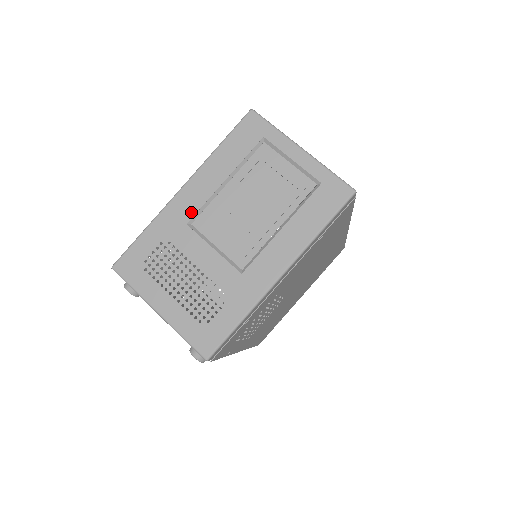
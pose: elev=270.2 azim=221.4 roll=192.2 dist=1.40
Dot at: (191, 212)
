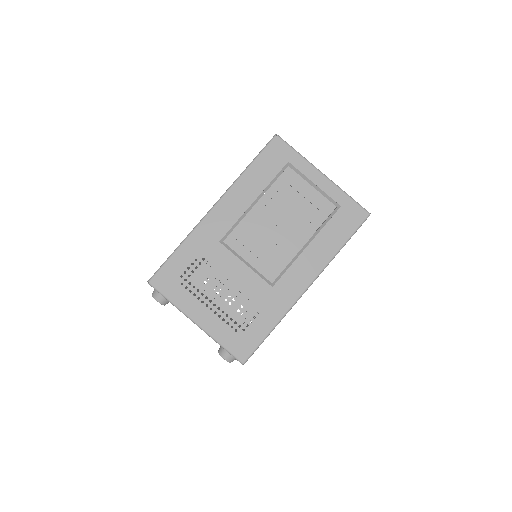
Dot at: (223, 230)
